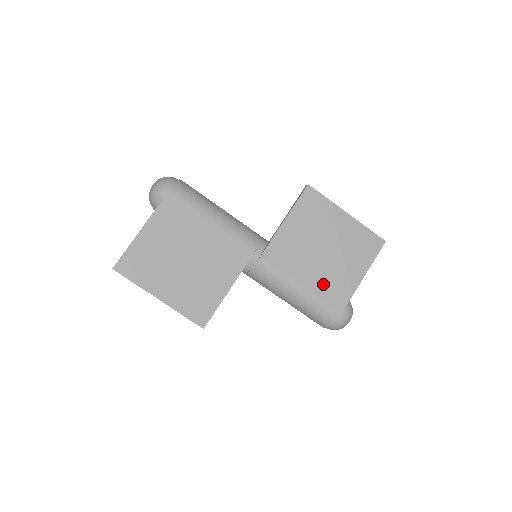
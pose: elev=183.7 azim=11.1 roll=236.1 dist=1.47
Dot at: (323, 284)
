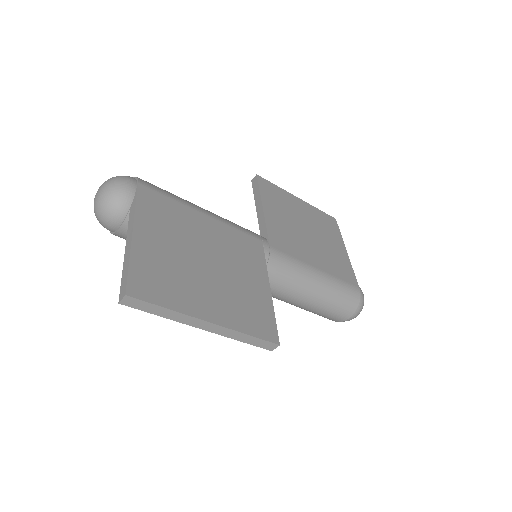
Dot at: (329, 264)
